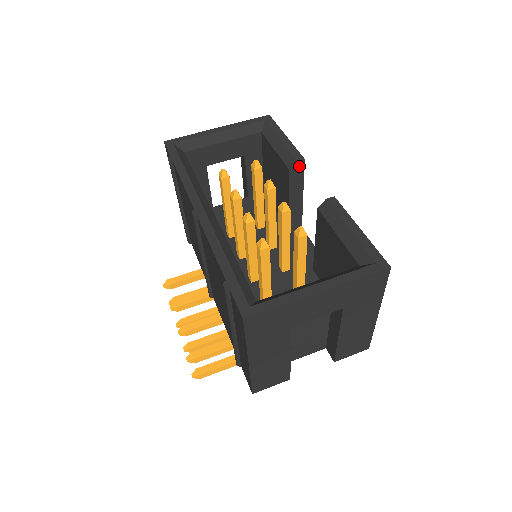
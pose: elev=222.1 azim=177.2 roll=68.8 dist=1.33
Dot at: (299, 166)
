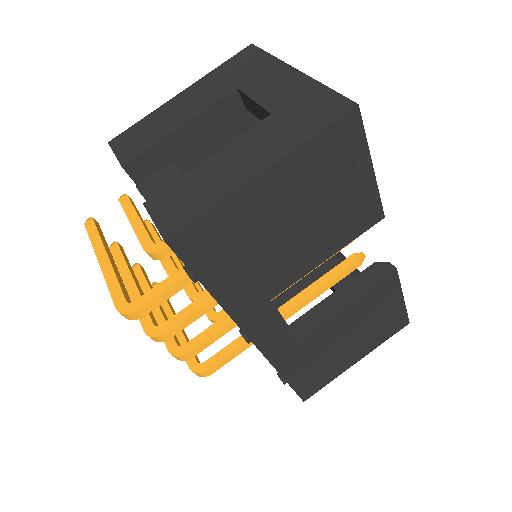
Dot at: (385, 270)
